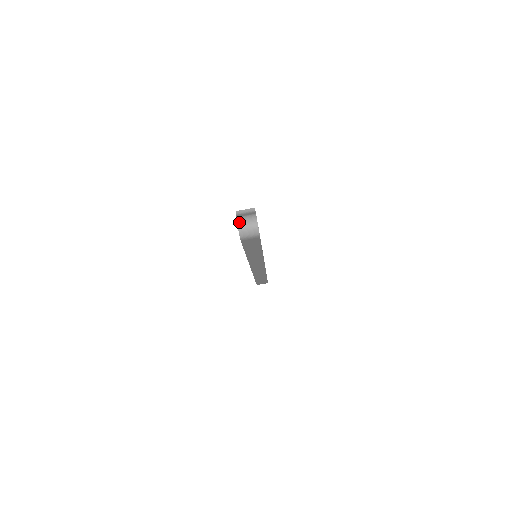
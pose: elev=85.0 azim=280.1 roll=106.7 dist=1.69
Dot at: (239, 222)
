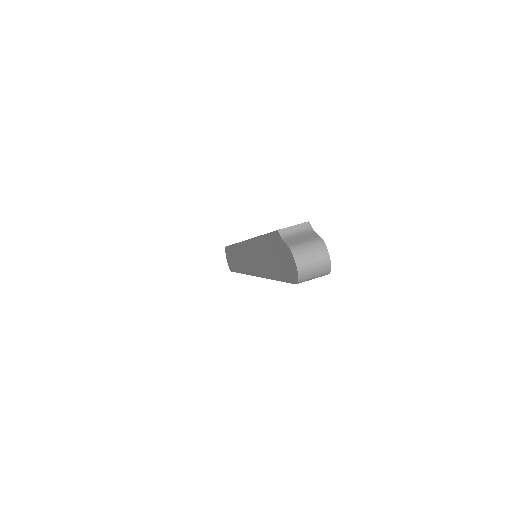
Dot at: (298, 258)
